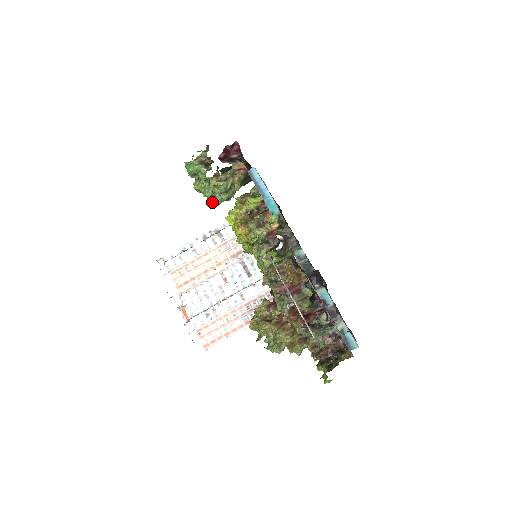
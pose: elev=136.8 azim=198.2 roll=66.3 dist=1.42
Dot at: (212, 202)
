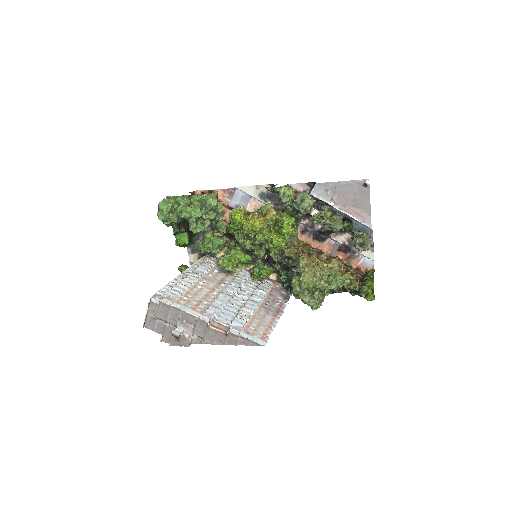
Dot at: (195, 230)
